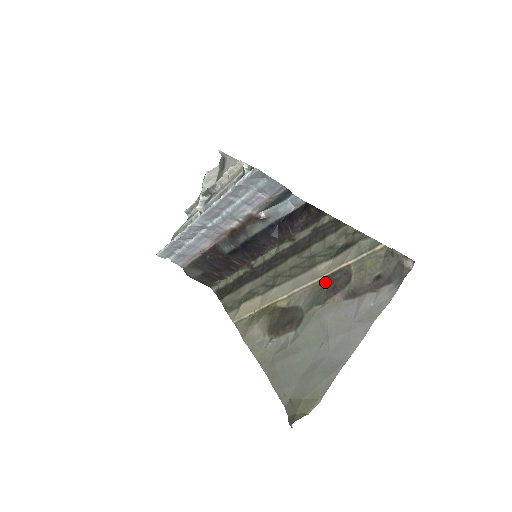
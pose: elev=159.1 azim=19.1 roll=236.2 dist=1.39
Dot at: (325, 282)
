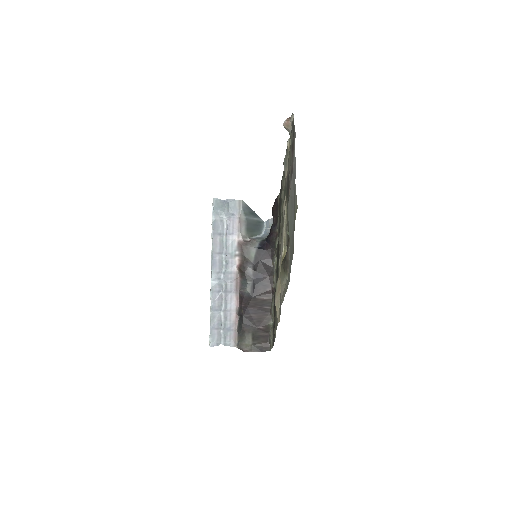
Dot at: occluded
